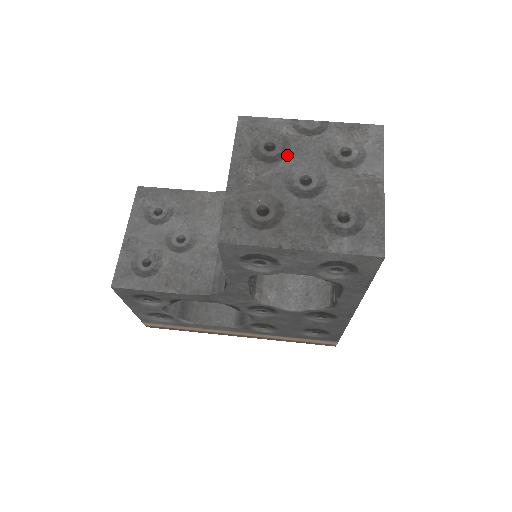
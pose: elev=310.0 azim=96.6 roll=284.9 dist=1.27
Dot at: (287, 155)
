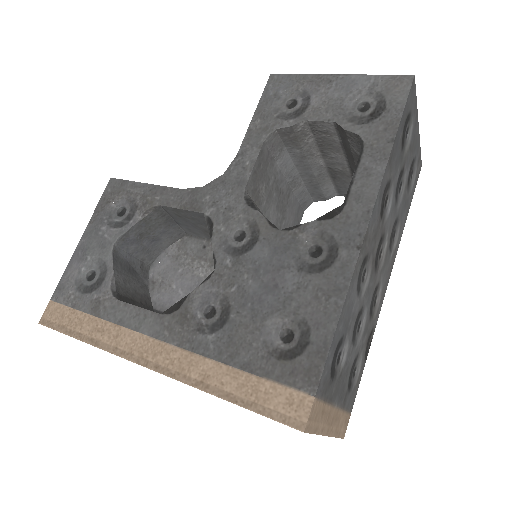
Dot at: occluded
